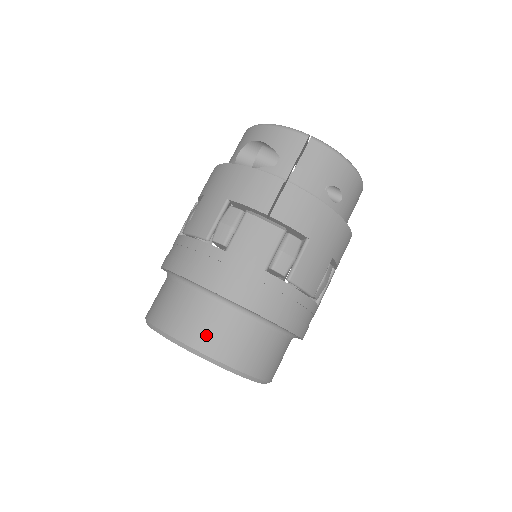
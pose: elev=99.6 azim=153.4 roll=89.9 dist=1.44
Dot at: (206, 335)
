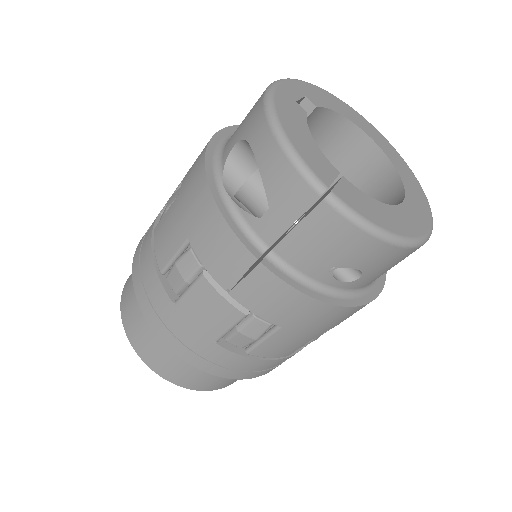
Dot at: (155, 358)
